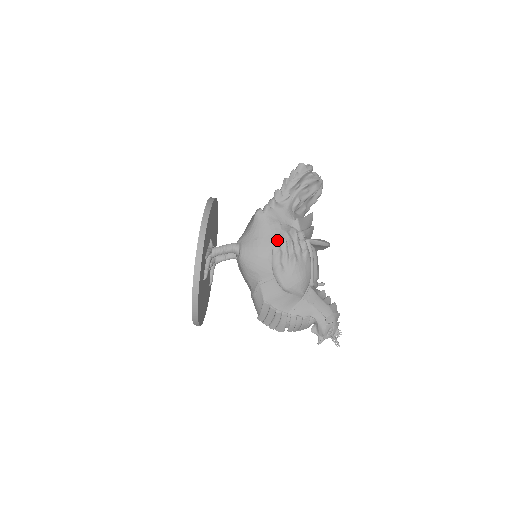
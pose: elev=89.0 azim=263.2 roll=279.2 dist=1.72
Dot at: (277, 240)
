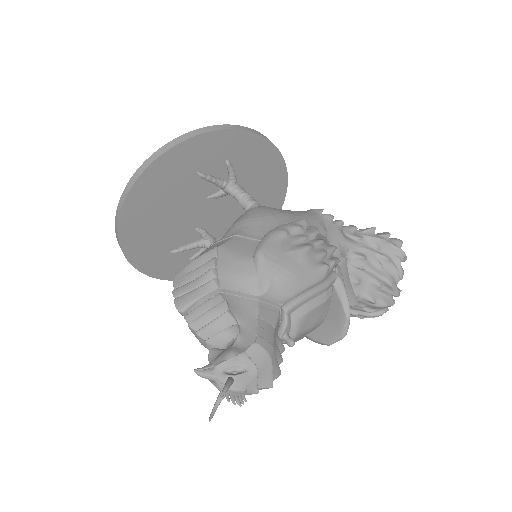
Dot at: occluded
